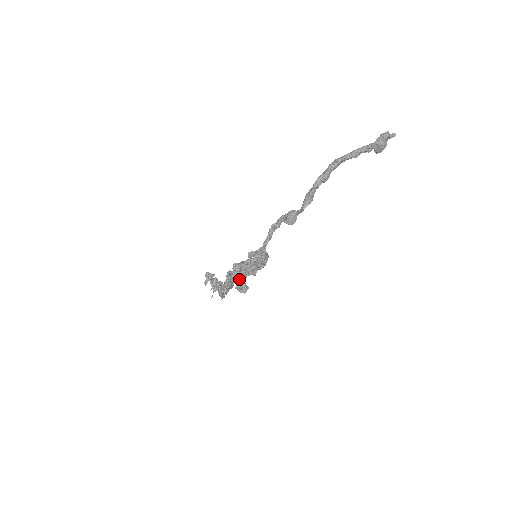
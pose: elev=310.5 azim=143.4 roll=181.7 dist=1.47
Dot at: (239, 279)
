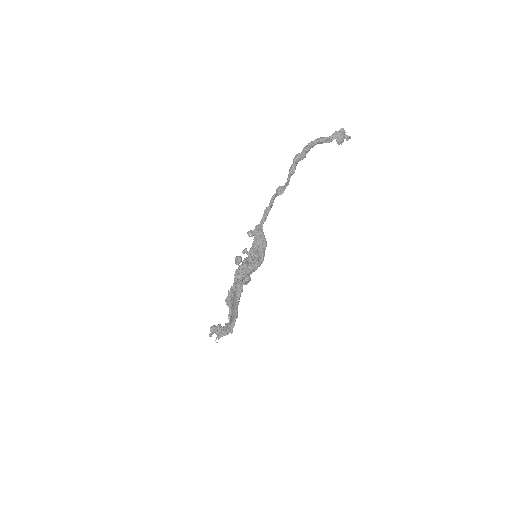
Dot at: (242, 275)
